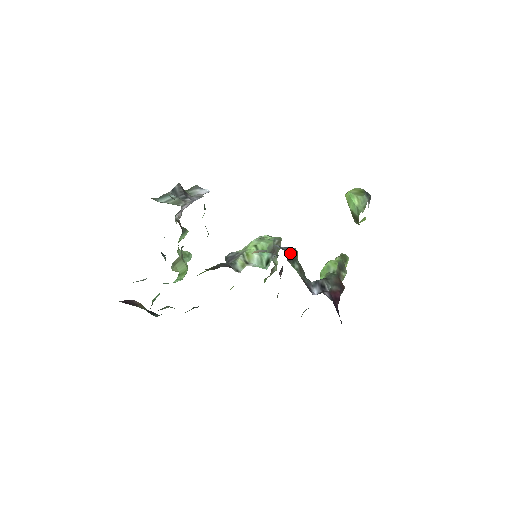
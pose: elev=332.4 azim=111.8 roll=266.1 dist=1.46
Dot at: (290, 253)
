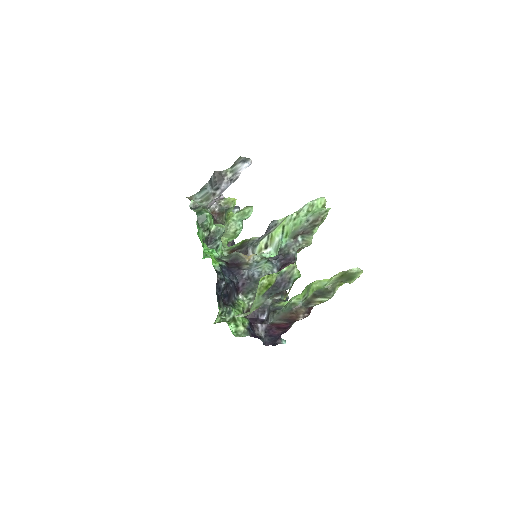
Dot at: (252, 282)
